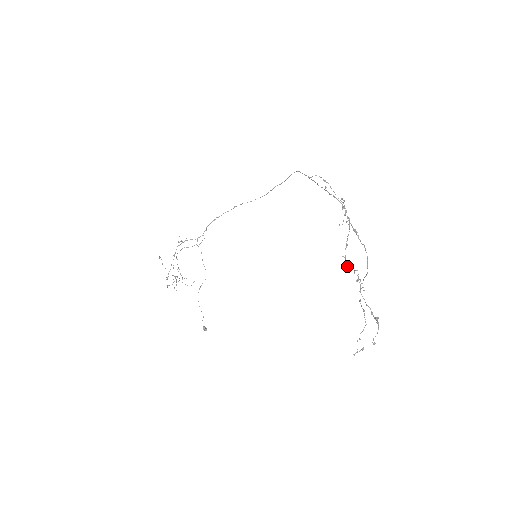
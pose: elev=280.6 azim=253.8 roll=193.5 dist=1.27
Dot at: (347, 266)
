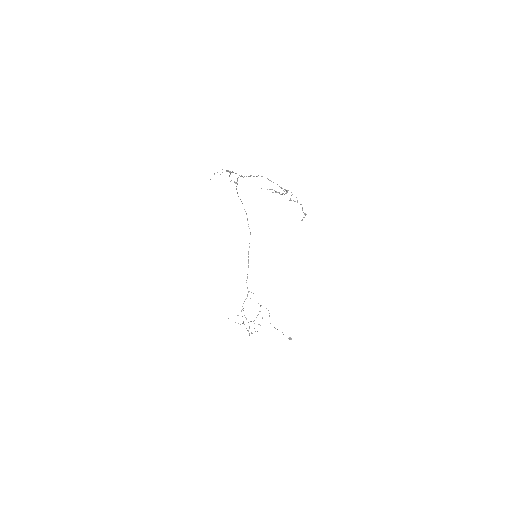
Dot at: (235, 182)
